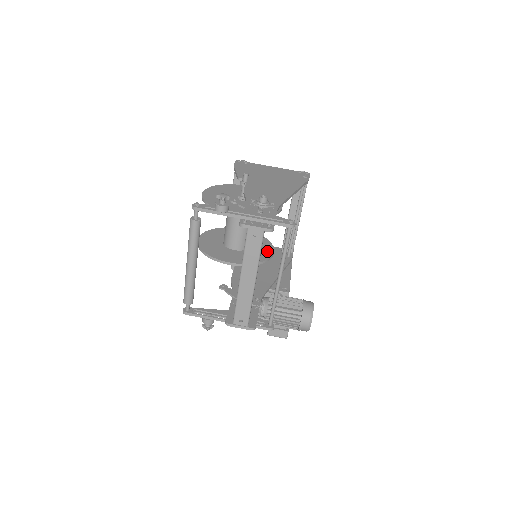
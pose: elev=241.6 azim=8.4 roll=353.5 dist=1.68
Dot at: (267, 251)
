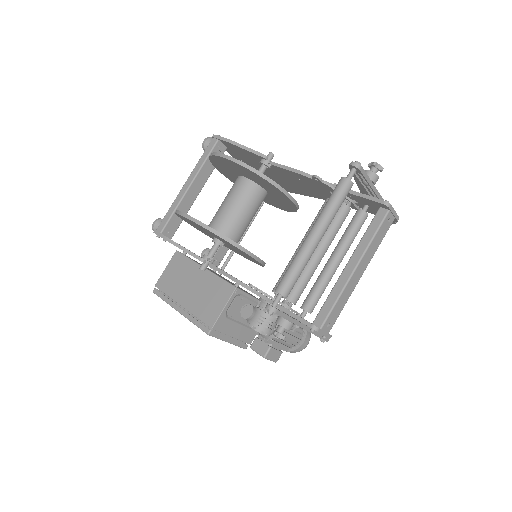
Dot at: occluded
